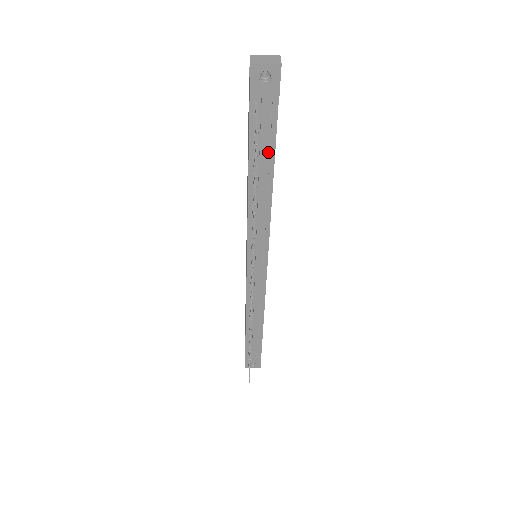
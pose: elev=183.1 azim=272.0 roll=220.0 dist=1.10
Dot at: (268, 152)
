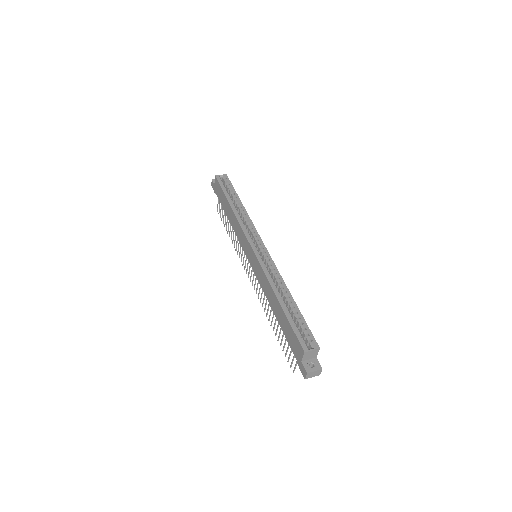
Dot at: occluded
